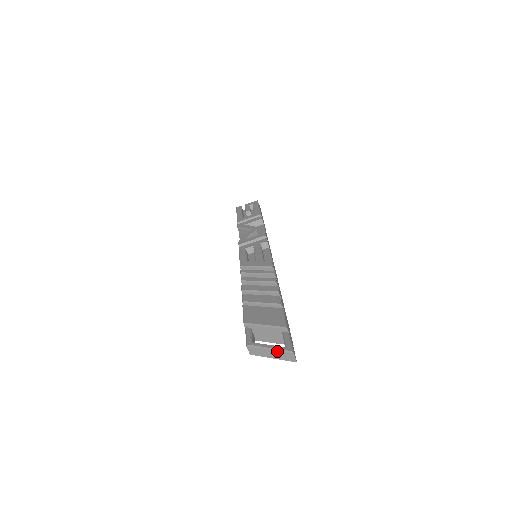
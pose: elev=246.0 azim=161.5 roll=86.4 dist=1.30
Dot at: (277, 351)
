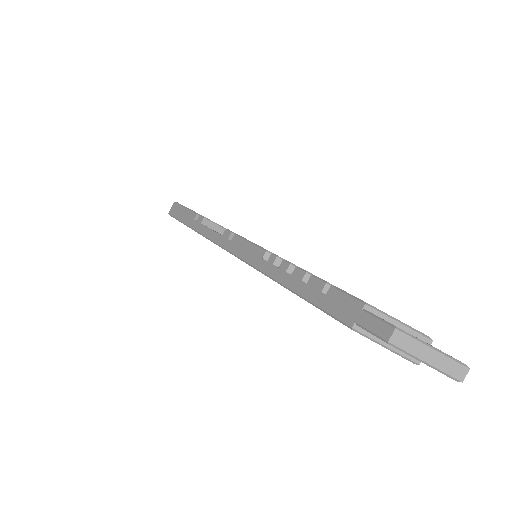
Dot at: (445, 355)
